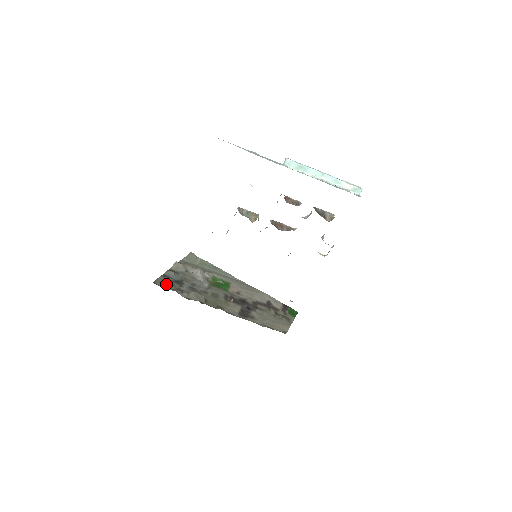
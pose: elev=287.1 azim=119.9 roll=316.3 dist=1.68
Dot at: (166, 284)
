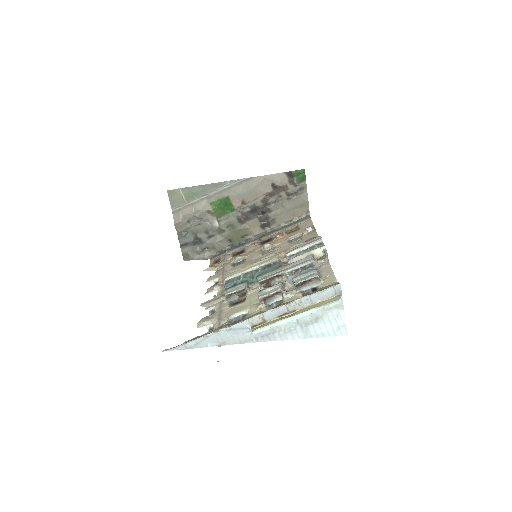
Dot at: (192, 254)
